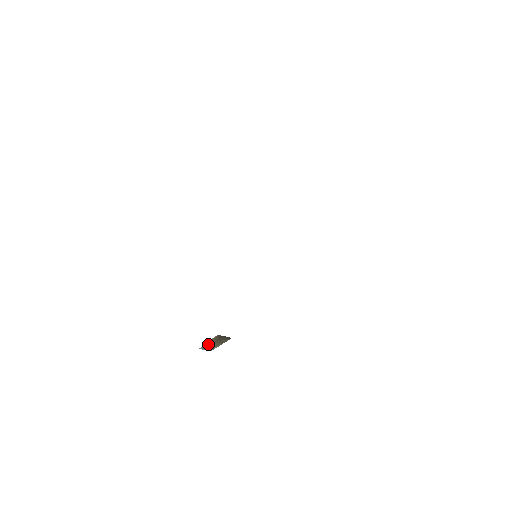
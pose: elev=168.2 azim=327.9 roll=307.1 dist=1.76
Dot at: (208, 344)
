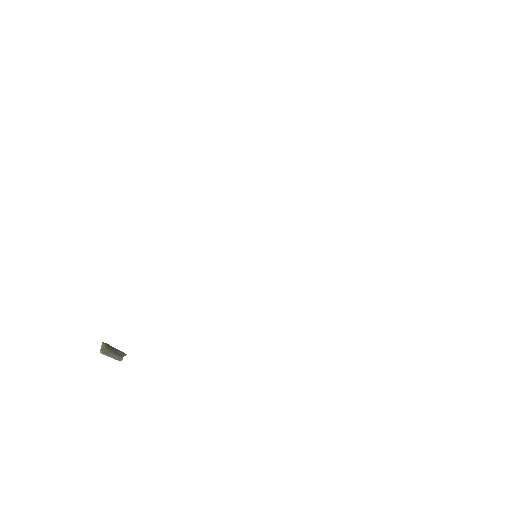
Dot at: (106, 350)
